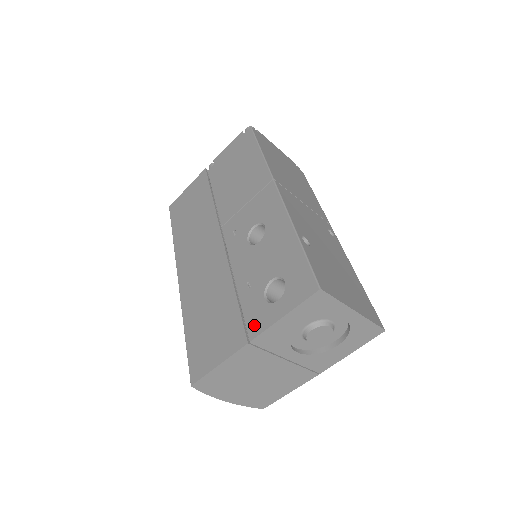
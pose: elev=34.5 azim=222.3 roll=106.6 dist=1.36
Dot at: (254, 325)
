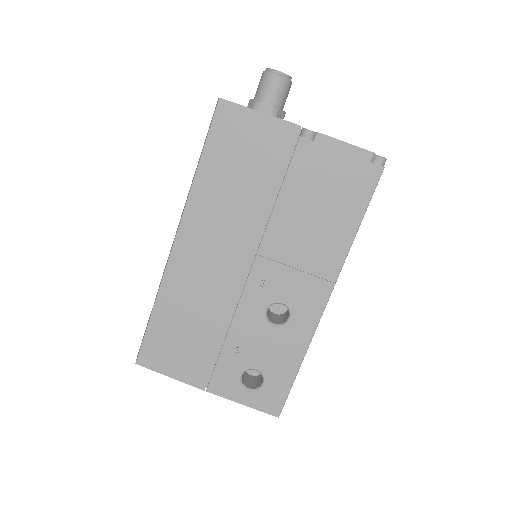
Dot at: (218, 385)
